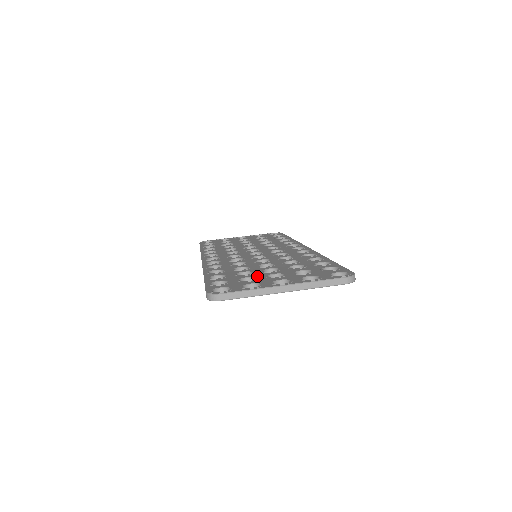
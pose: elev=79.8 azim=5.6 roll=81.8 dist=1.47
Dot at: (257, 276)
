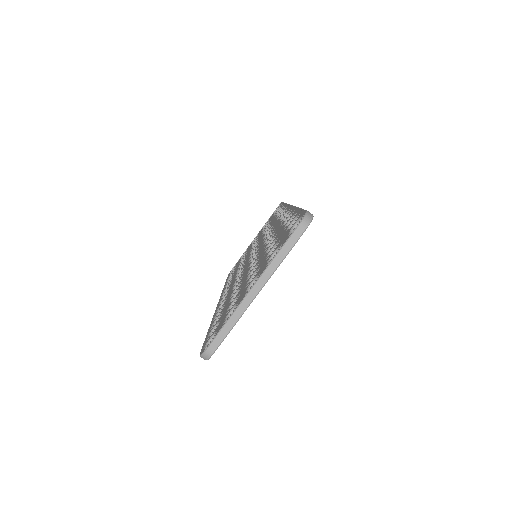
Dot at: (240, 292)
